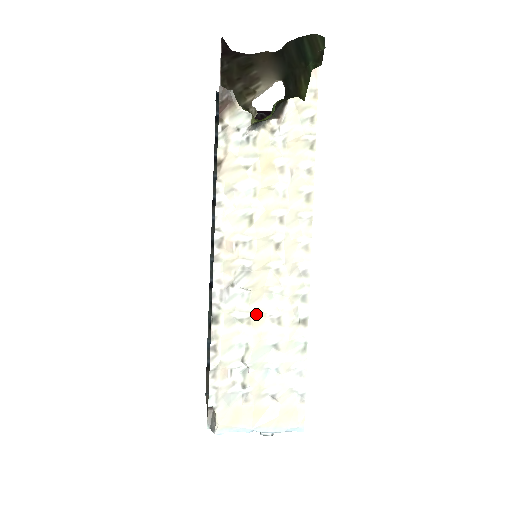
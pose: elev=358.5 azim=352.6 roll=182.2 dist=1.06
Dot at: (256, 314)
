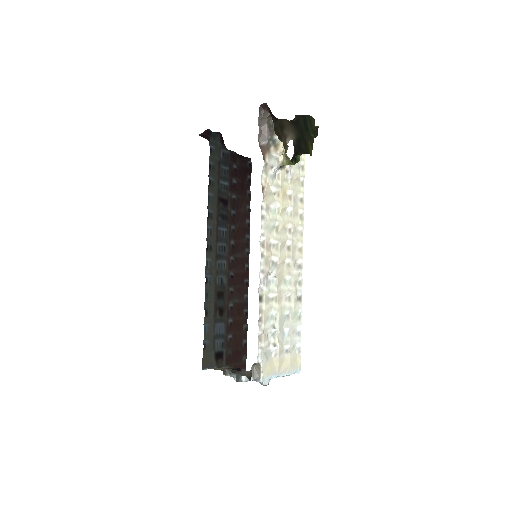
Dot at: (279, 294)
